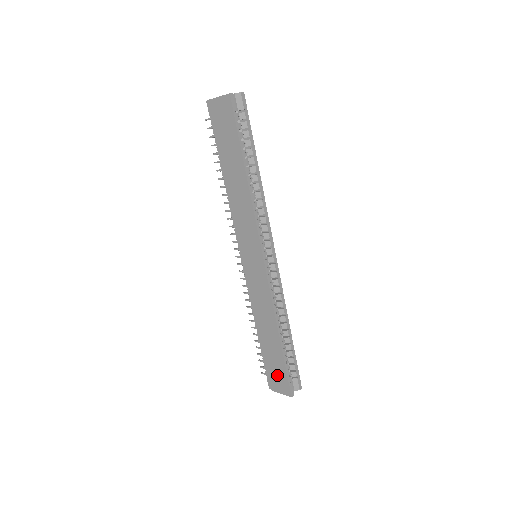
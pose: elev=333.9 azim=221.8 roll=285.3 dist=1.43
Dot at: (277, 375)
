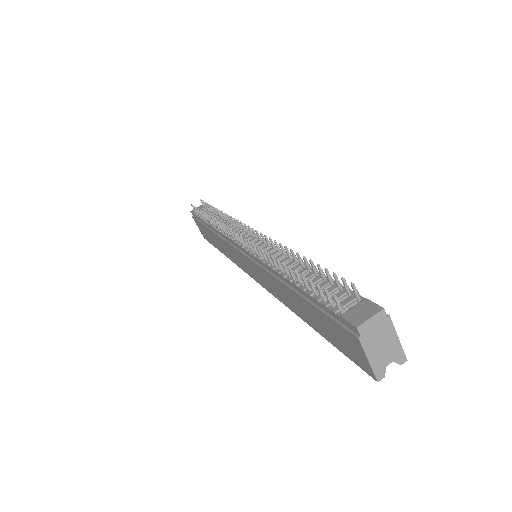
Dot at: (203, 231)
